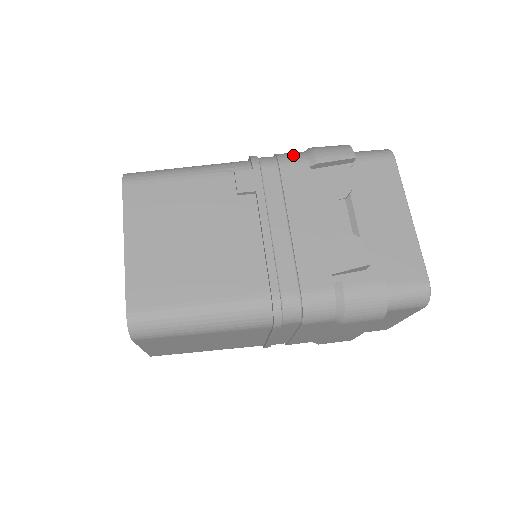
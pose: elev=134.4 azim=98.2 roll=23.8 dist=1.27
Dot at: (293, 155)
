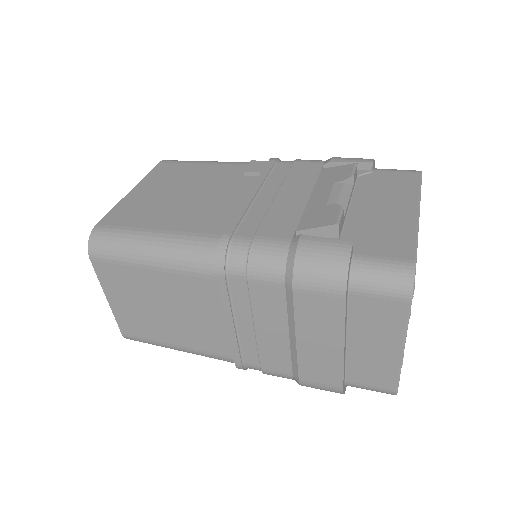
Dot at: (313, 160)
